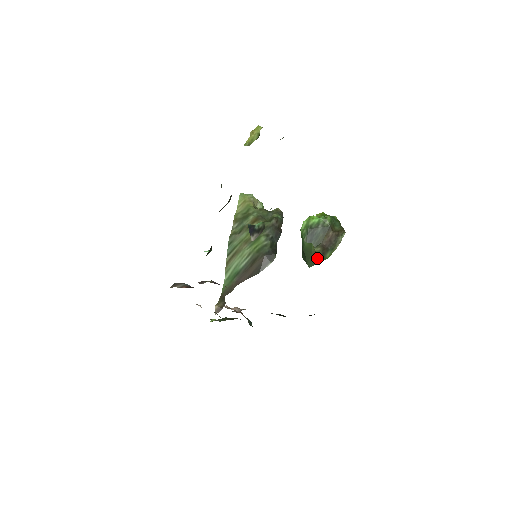
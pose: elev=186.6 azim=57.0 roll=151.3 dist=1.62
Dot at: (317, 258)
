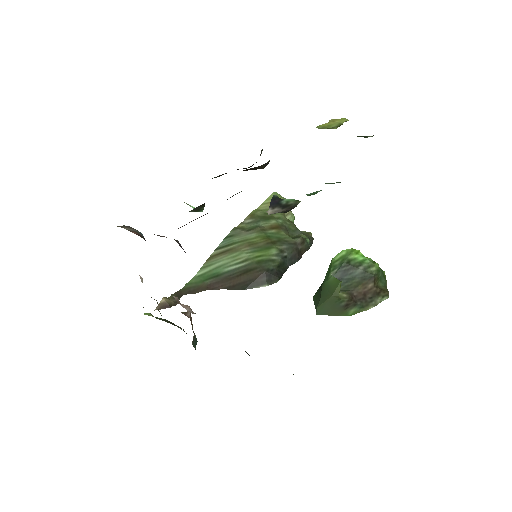
Dot at: (335, 306)
